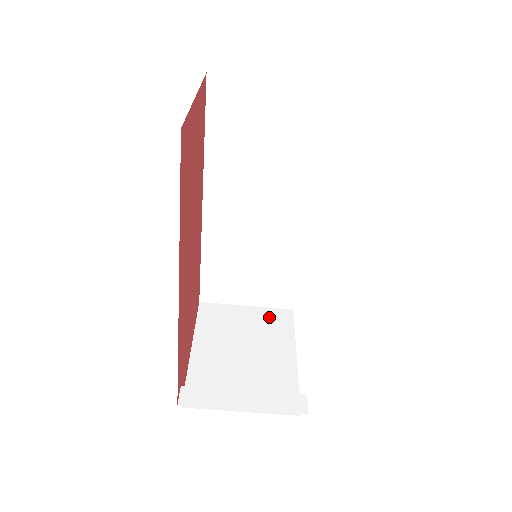
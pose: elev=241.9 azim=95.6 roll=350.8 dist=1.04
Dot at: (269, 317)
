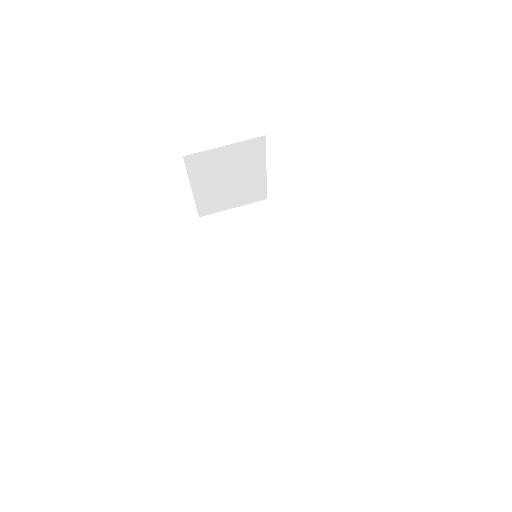
Dot at: occluded
